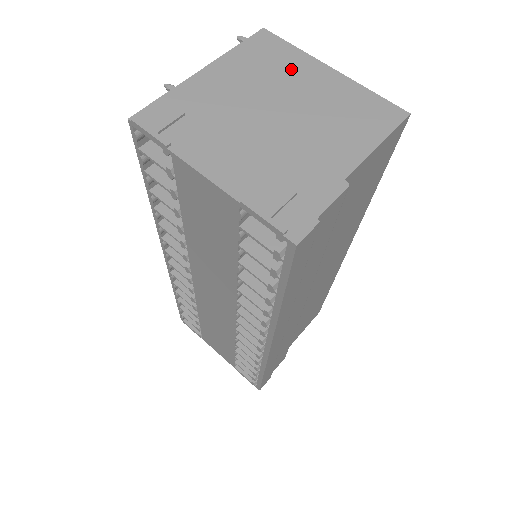
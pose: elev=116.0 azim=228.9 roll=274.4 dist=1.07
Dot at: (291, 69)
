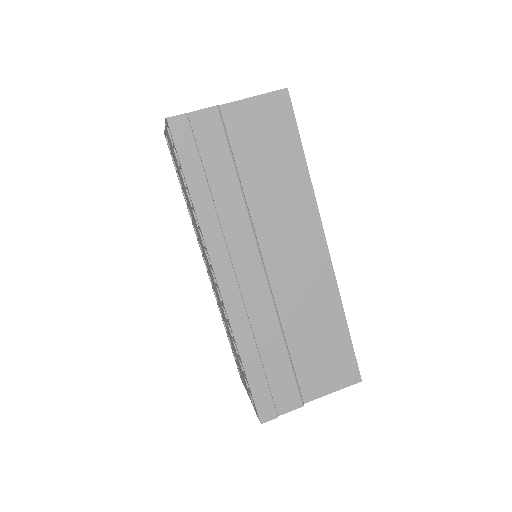
Dot at: occluded
